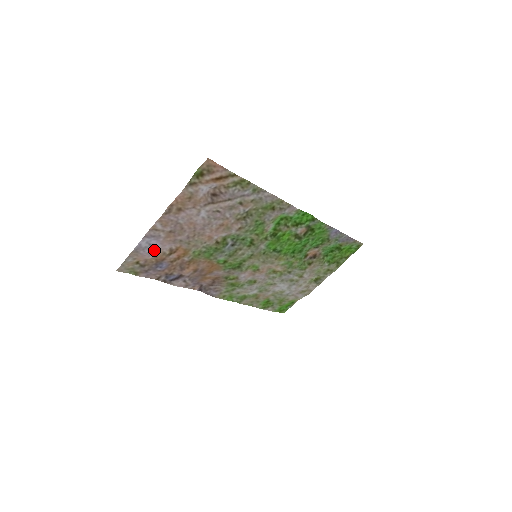
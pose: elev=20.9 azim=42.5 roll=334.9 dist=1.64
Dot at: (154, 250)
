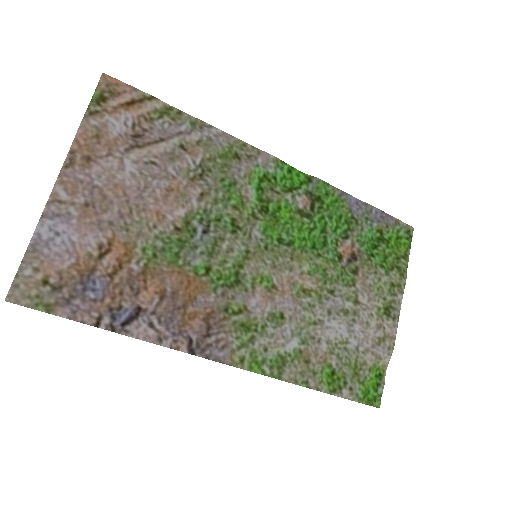
Dot at: (68, 247)
